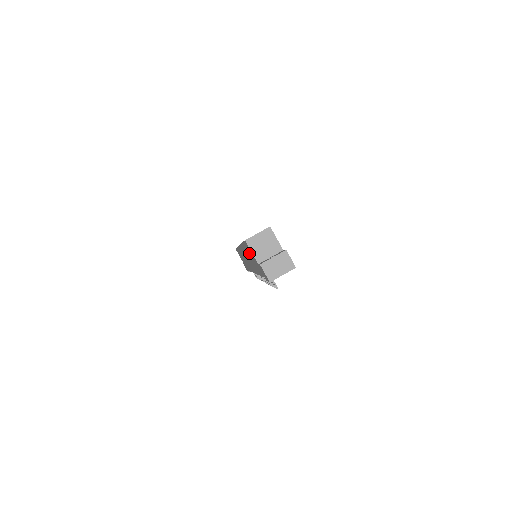
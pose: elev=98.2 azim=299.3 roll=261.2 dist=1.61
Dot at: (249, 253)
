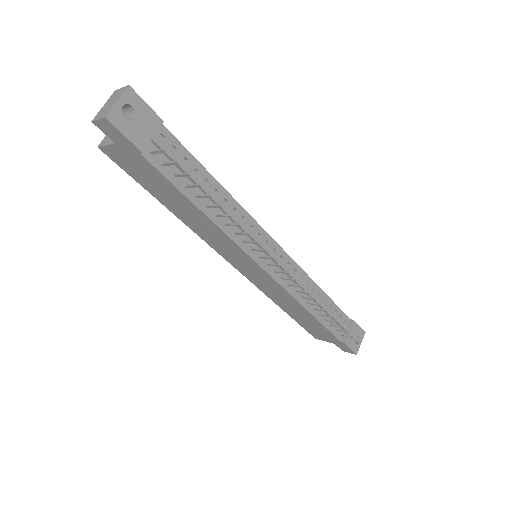
Dot at: (146, 181)
